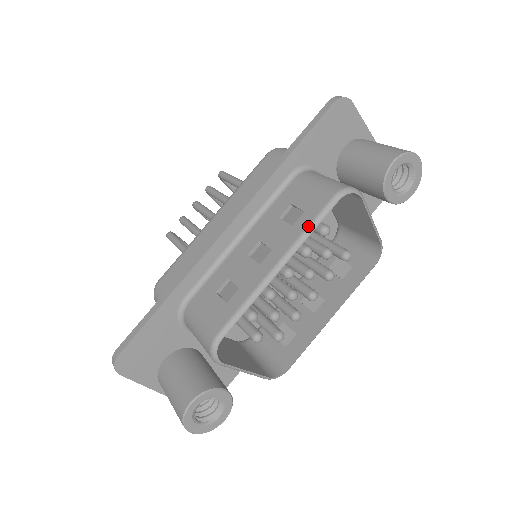
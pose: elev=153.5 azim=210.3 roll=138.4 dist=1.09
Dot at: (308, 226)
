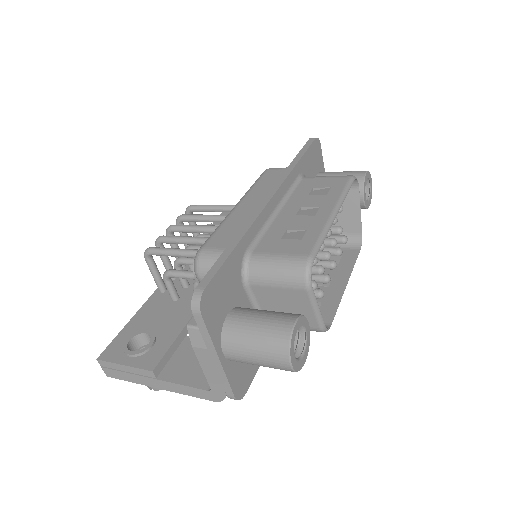
Dot at: (343, 191)
